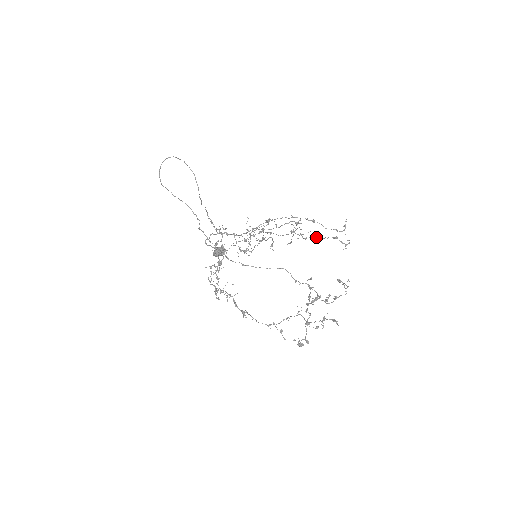
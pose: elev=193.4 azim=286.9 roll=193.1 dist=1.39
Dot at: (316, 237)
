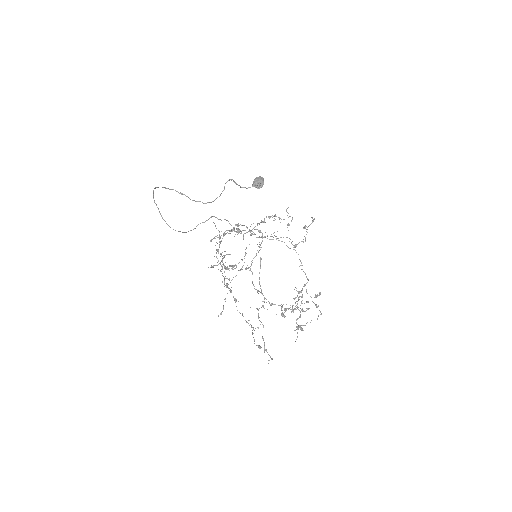
Dot at: (263, 326)
